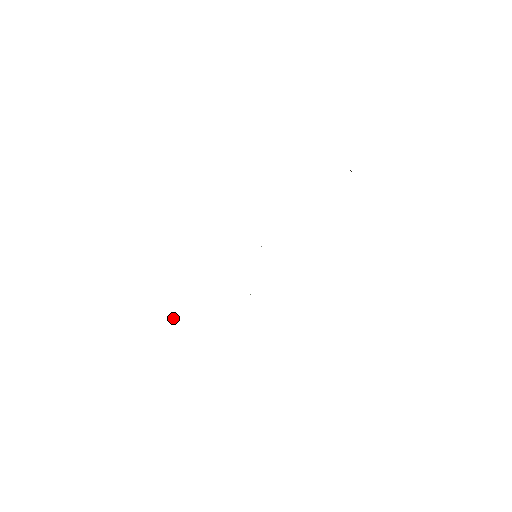
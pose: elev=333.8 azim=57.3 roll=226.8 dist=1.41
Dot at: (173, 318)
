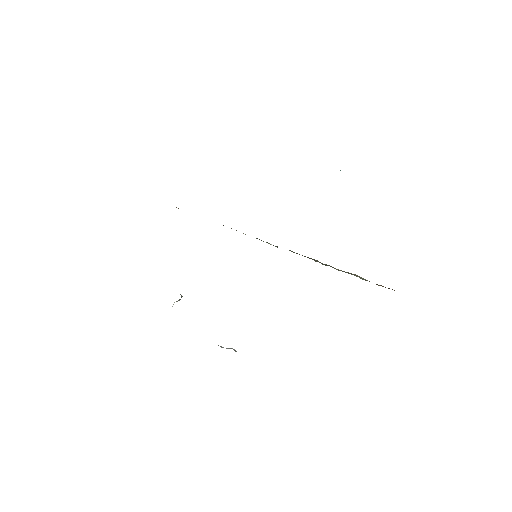
Dot at: occluded
